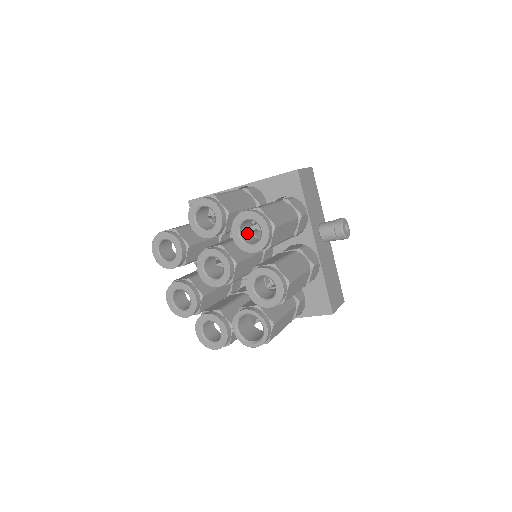
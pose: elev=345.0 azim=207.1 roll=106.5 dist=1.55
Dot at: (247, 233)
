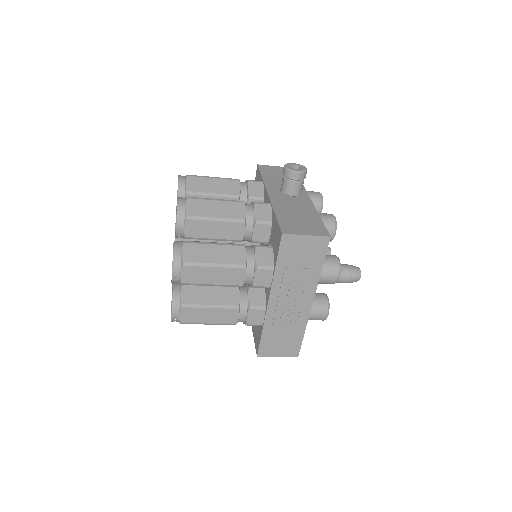
Dot at: occluded
